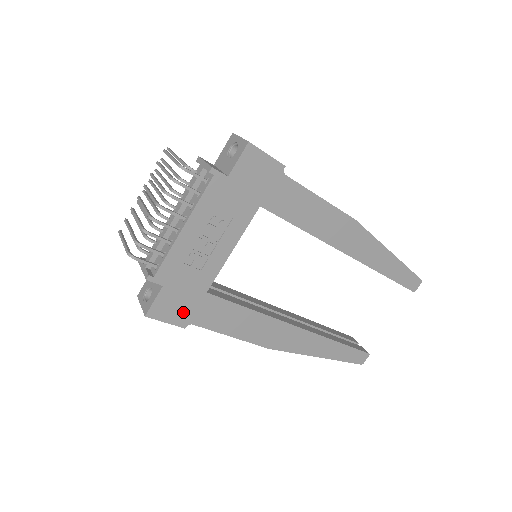
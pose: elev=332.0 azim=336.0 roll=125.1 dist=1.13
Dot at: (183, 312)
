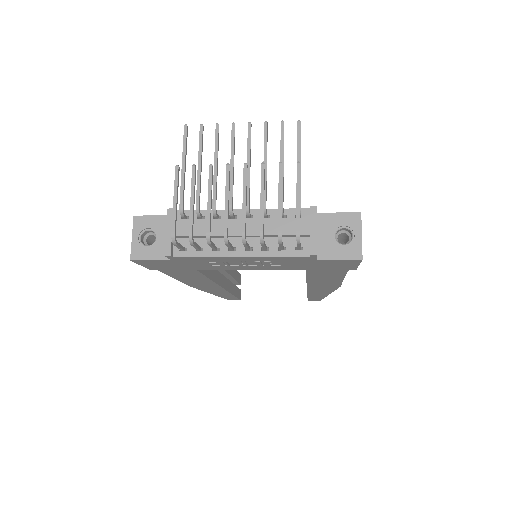
Dot at: (162, 267)
